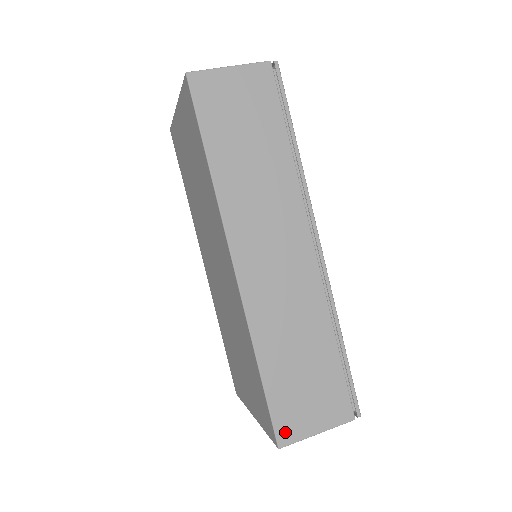
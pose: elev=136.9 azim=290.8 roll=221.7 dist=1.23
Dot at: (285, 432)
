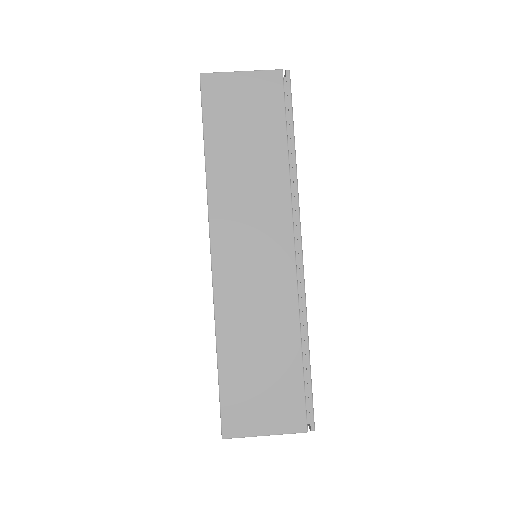
Dot at: (232, 424)
